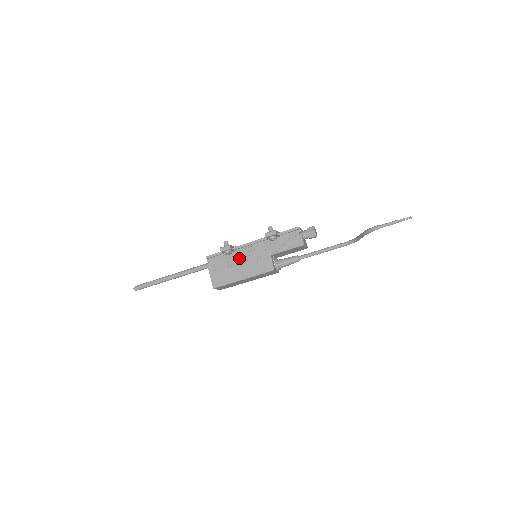
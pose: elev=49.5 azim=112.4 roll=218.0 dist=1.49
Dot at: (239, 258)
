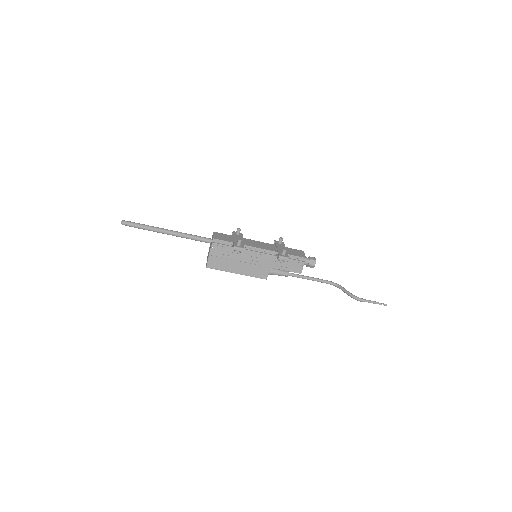
Dot at: (243, 256)
